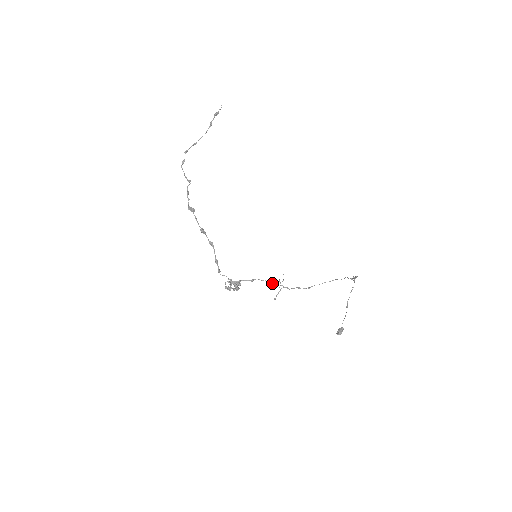
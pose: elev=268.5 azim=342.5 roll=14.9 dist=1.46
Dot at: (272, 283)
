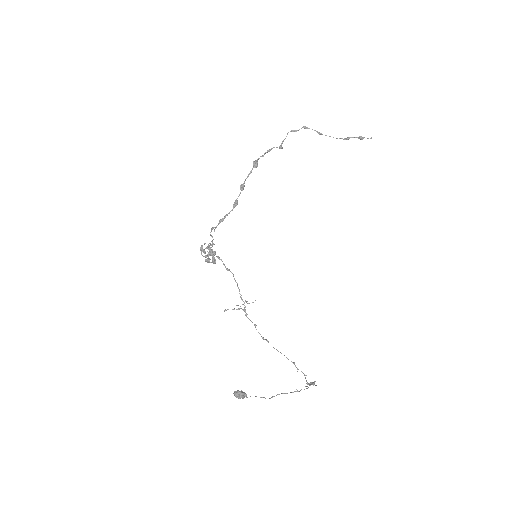
Dot at: occluded
